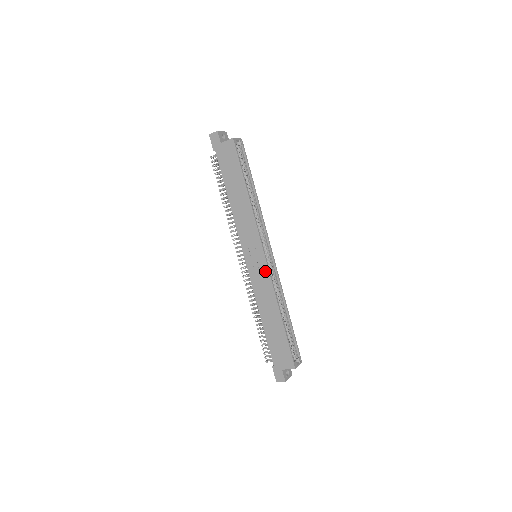
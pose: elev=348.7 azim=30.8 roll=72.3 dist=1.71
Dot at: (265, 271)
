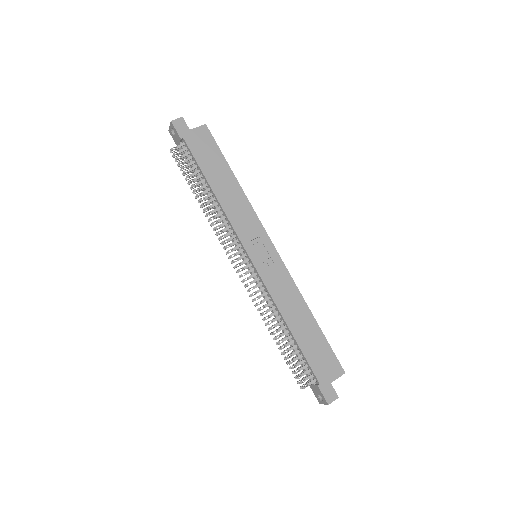
Dot at: (280, 265)
